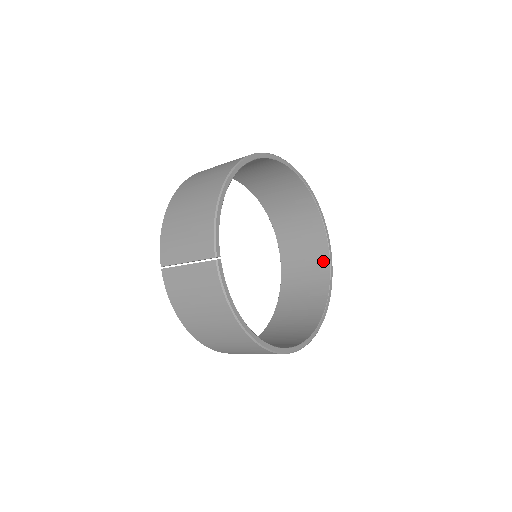
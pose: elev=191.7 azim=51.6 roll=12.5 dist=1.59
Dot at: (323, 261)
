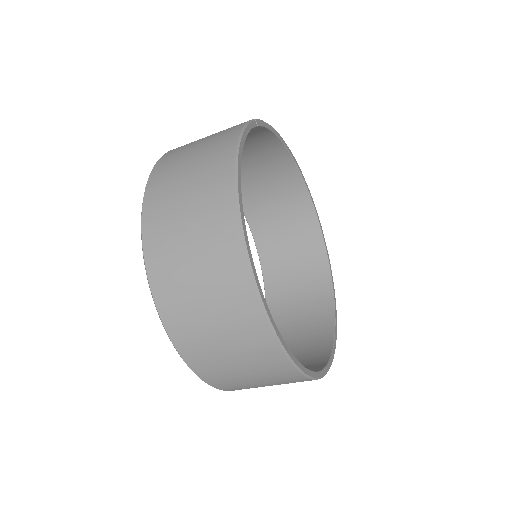
Dot at: (318, 362)
